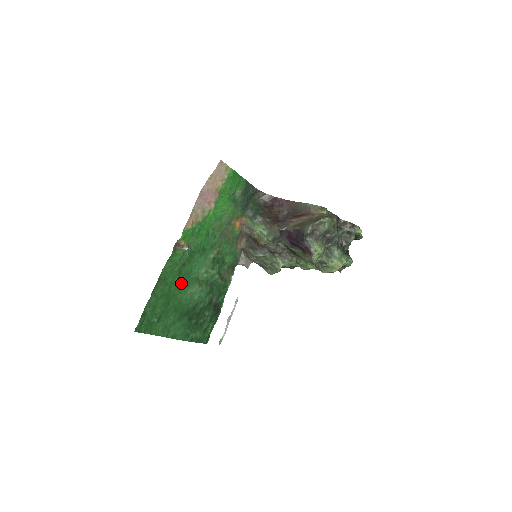
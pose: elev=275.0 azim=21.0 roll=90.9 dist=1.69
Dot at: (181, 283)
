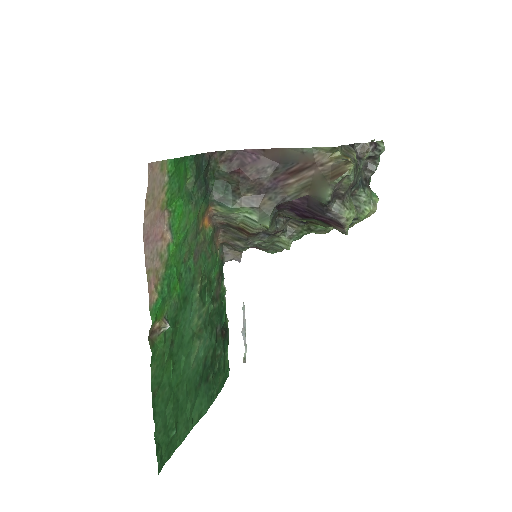
Dot at: (179, 363)
